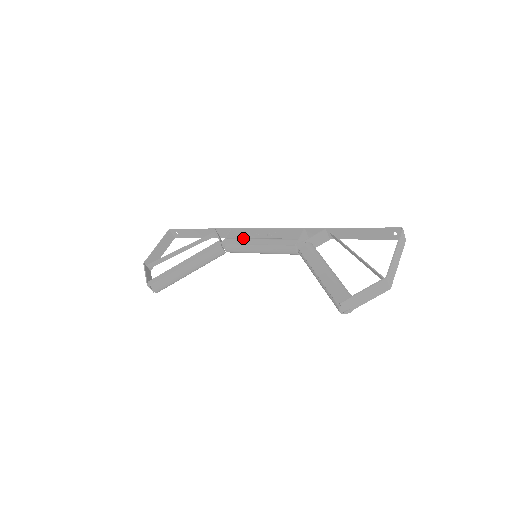
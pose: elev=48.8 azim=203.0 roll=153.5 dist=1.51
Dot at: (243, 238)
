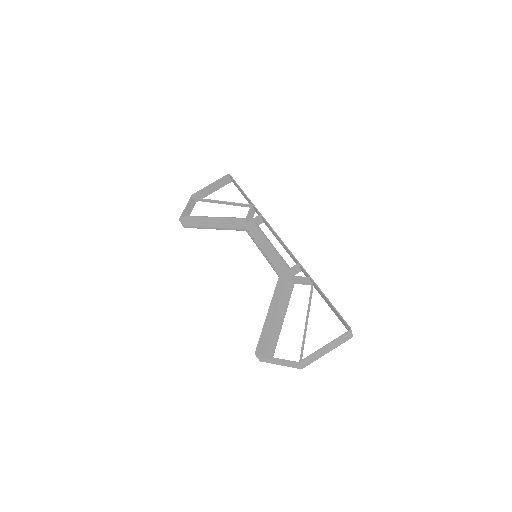
Dot at: (260, 232)
